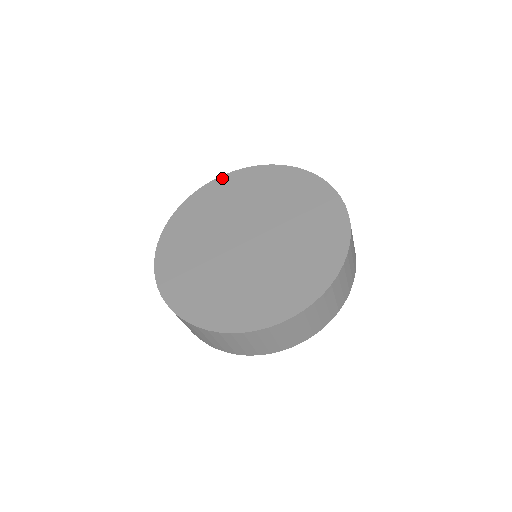
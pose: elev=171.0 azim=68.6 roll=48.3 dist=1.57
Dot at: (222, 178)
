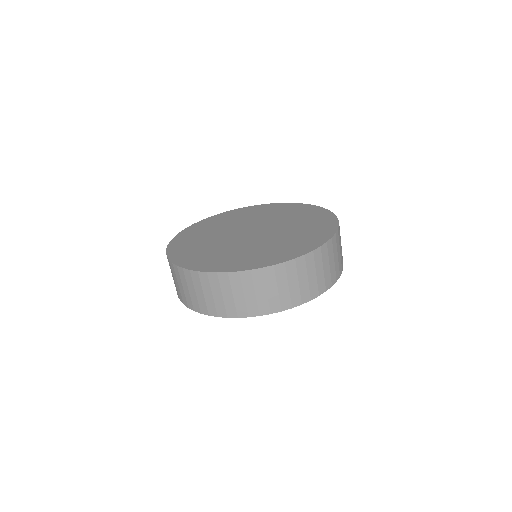
Dot at: (235, 210)
